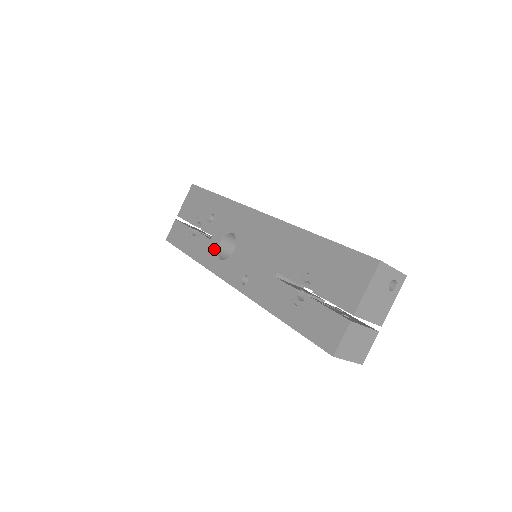
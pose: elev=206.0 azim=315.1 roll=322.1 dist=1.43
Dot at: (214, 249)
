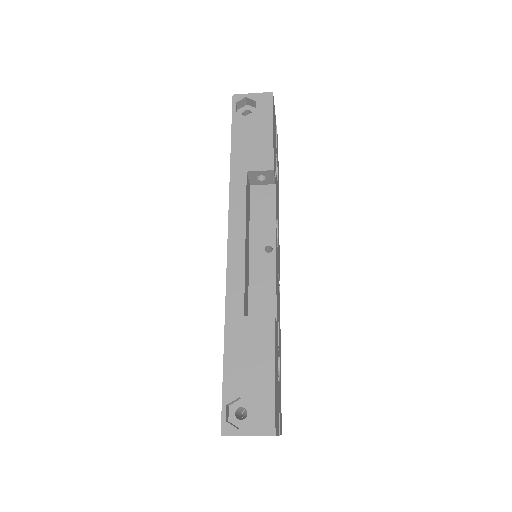
Dot at: occluded
